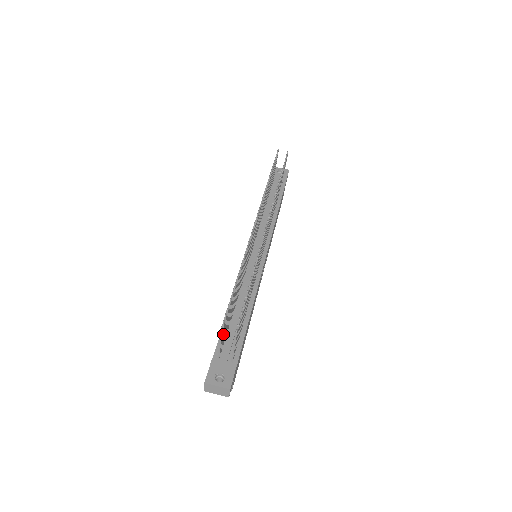
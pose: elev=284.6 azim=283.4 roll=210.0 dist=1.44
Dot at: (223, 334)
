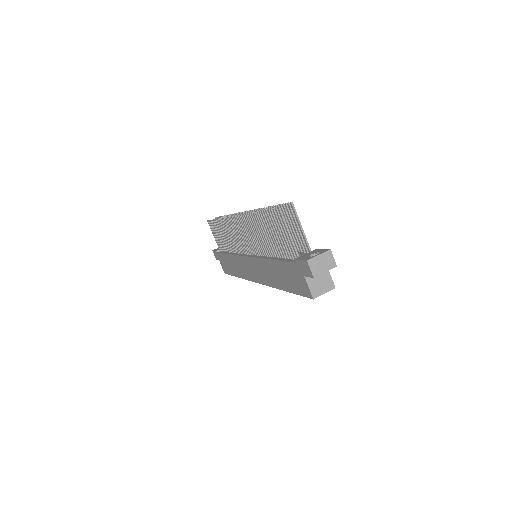
Dot at: (285, 230)
